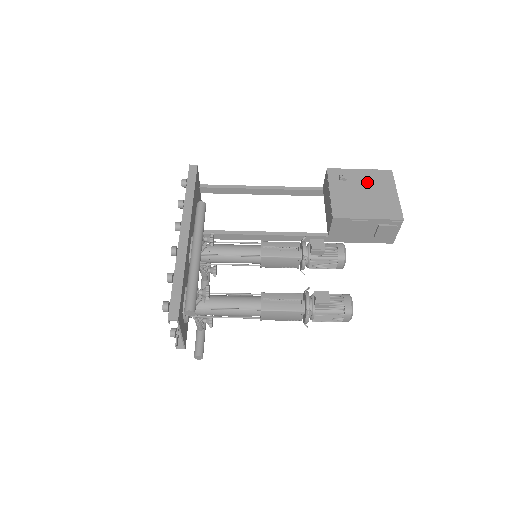
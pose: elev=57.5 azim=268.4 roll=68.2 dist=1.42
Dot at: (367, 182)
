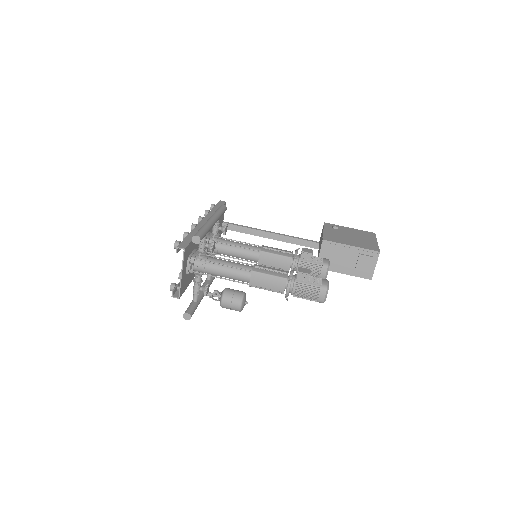
Dot at: (354, 233)
